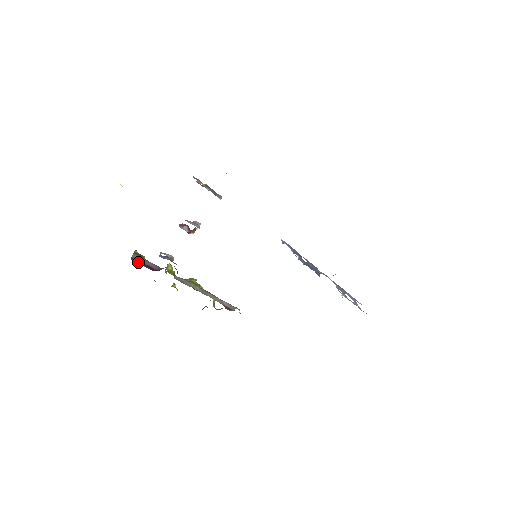
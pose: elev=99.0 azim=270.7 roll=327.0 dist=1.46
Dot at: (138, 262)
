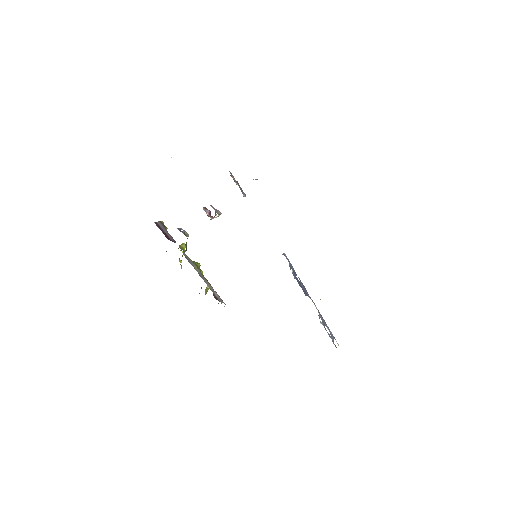
Dot at: (159, 227)
